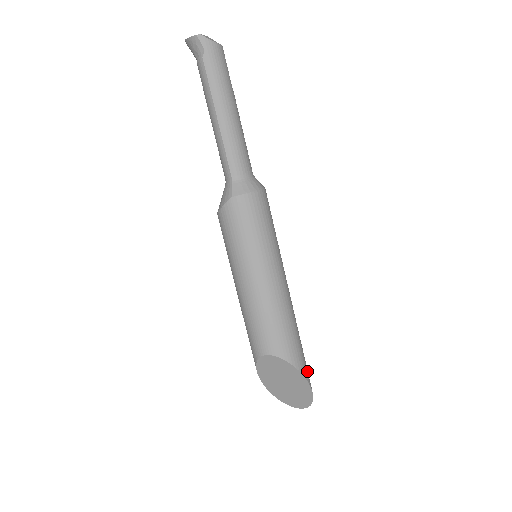
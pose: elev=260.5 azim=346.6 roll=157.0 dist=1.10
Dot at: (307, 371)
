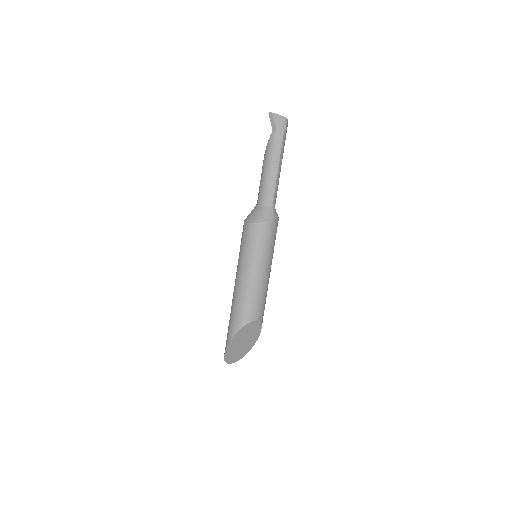
Dot at: occluded
